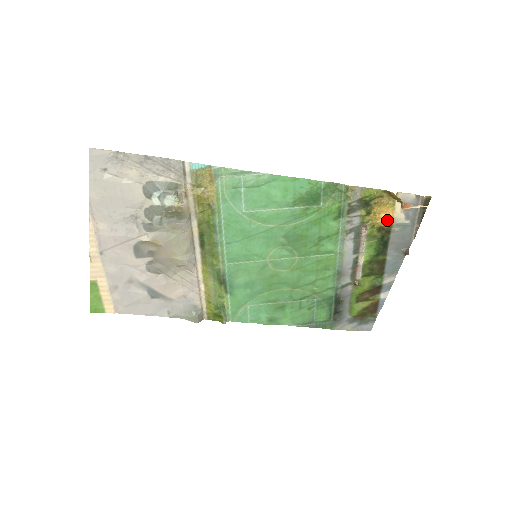
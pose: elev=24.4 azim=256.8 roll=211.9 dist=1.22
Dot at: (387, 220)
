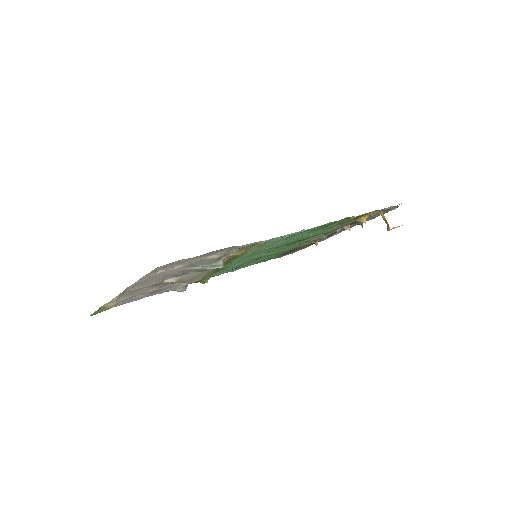
Dot at: (365, 220)
